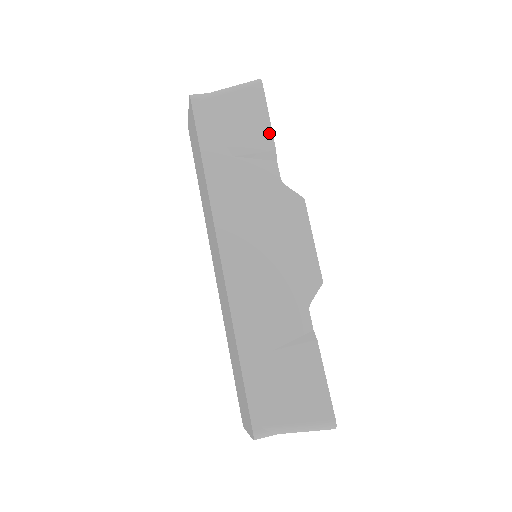
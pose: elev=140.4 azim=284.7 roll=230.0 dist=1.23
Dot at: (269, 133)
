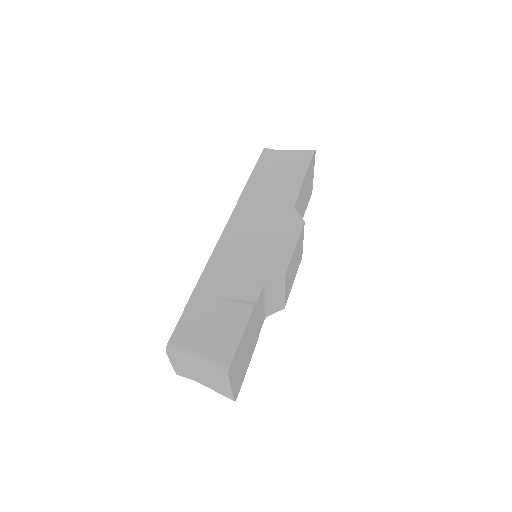
Dot at: (302, 177)
